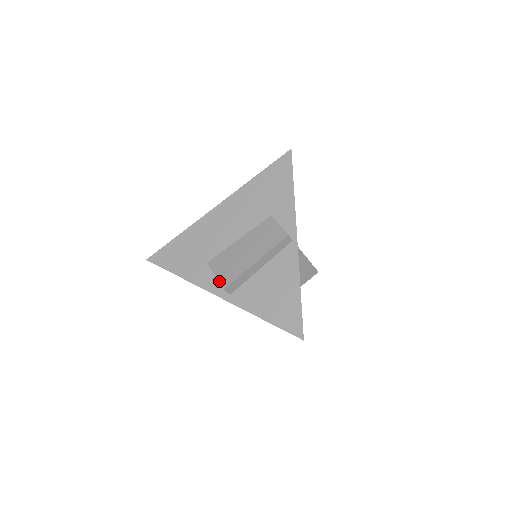
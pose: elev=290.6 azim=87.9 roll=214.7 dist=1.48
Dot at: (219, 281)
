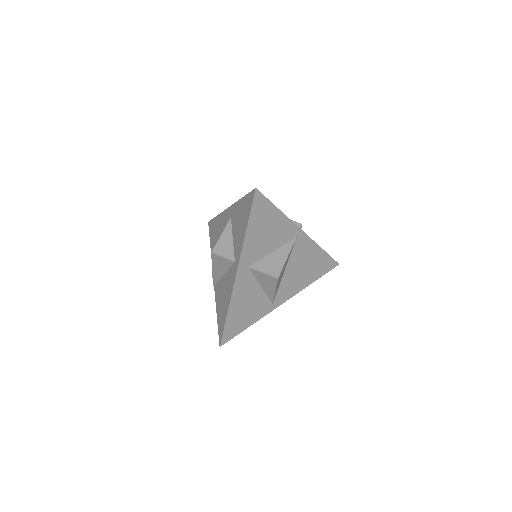
Dot at: occluded
